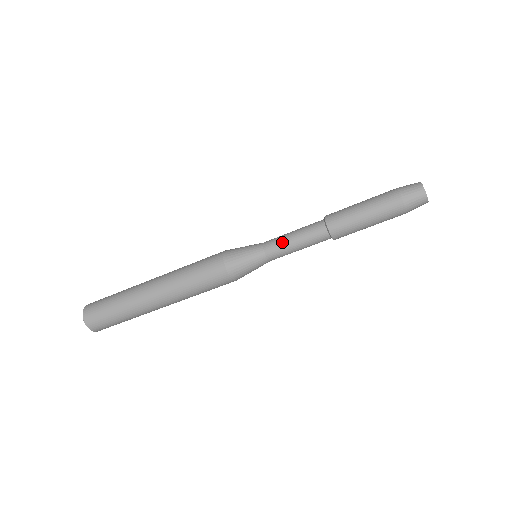
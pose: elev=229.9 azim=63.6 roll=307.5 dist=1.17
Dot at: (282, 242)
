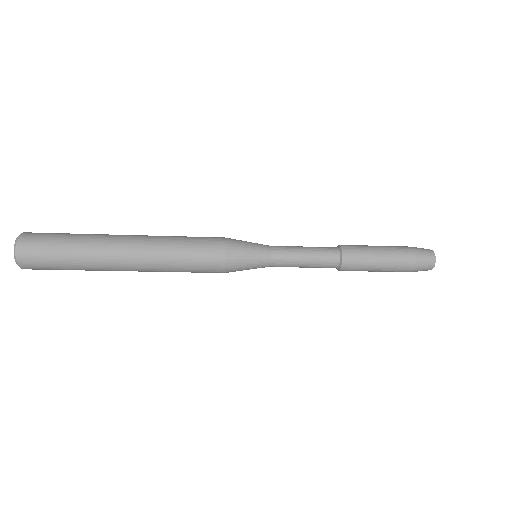
Dot at: occluded
